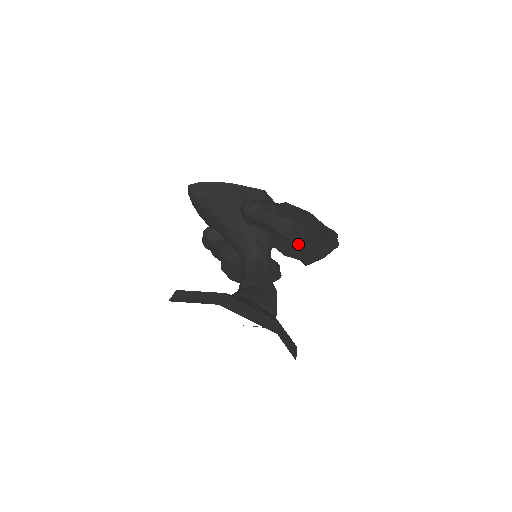
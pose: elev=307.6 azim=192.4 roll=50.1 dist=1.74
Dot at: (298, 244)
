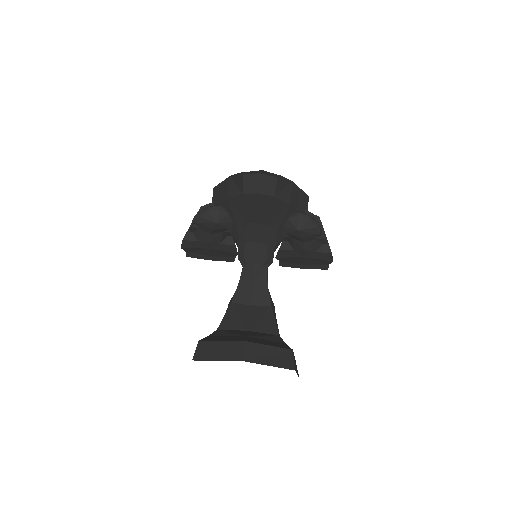
Dot at: (304, 259)
